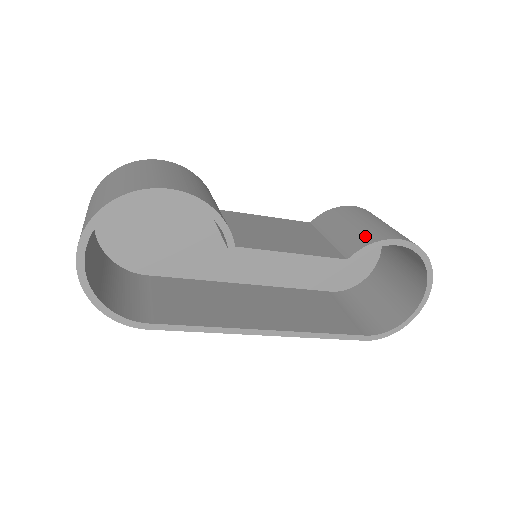
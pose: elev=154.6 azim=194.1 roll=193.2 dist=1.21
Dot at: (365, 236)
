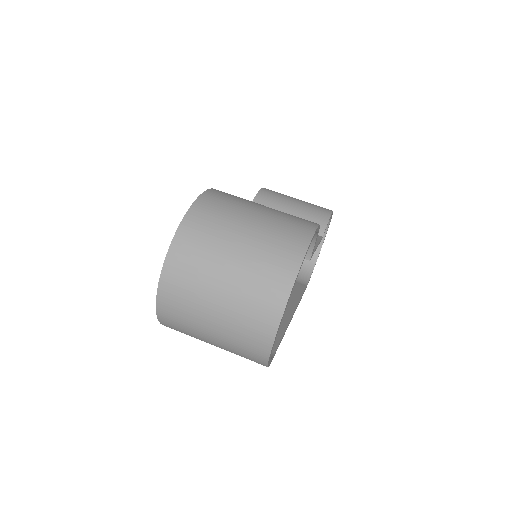
Dot at: (317, 215)
